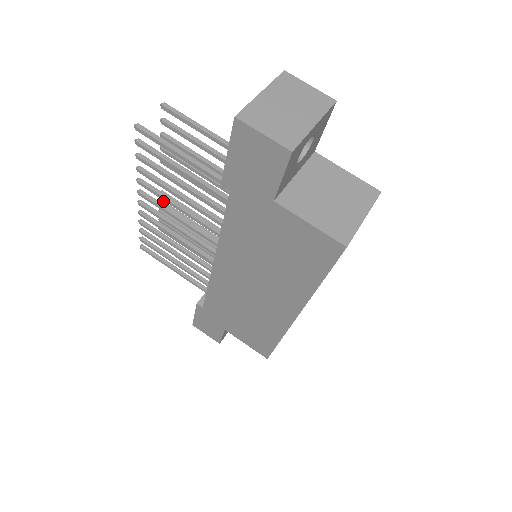
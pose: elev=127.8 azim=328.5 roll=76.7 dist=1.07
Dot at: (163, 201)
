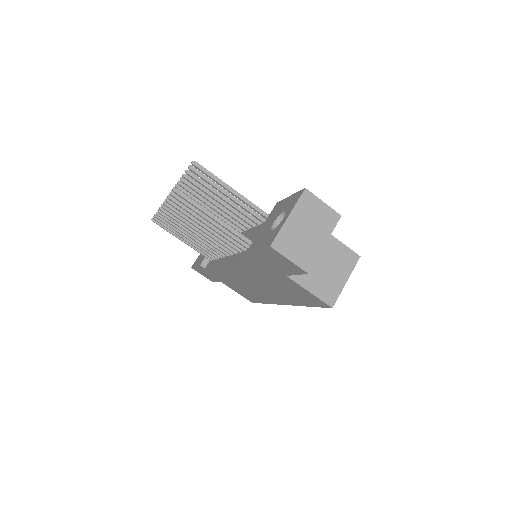
Dot at: occluded
